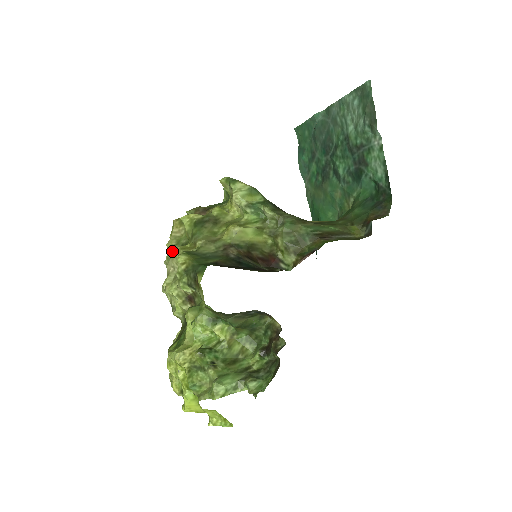
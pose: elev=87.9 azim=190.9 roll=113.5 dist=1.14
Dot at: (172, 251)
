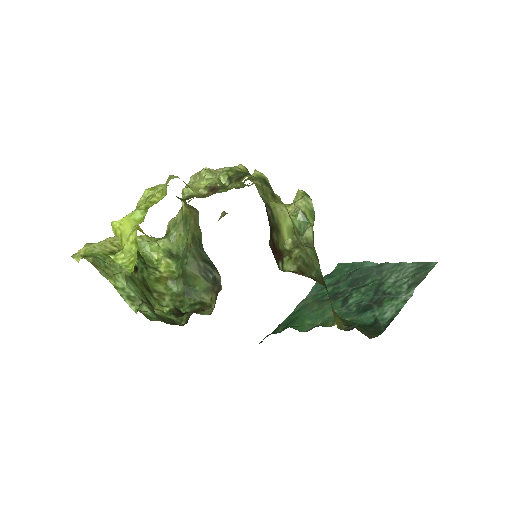
Dot at: occluded
